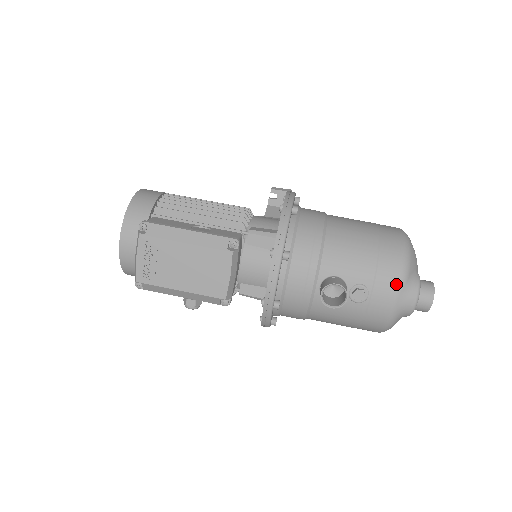
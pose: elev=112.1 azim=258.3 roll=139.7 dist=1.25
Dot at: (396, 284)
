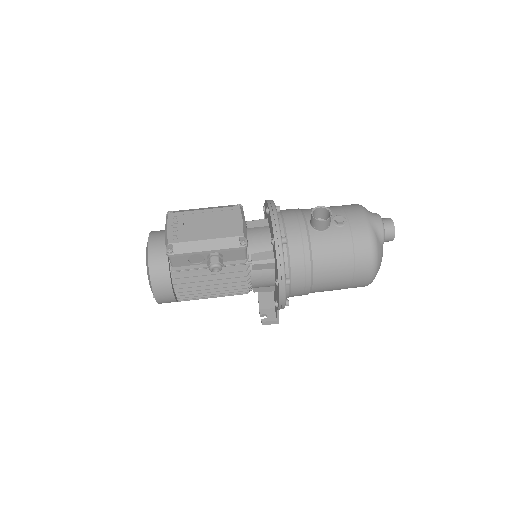
Dot at: (360, 210)
